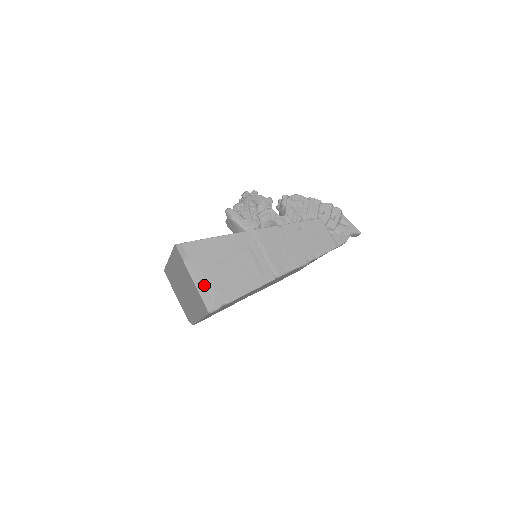
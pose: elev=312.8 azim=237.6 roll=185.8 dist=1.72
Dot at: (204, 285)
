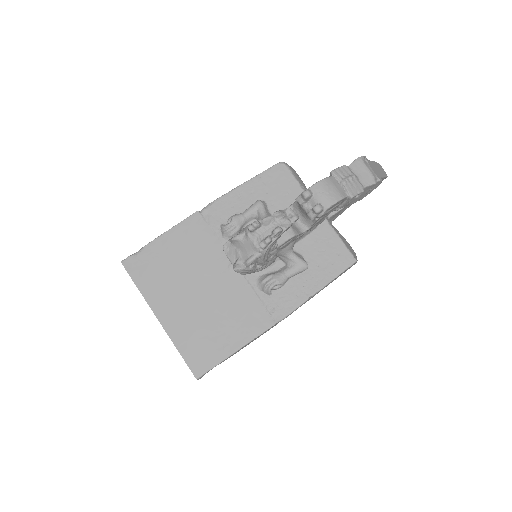
Dot at: occluded
